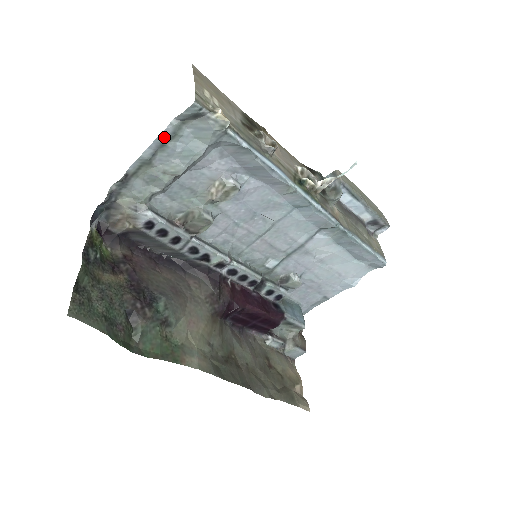
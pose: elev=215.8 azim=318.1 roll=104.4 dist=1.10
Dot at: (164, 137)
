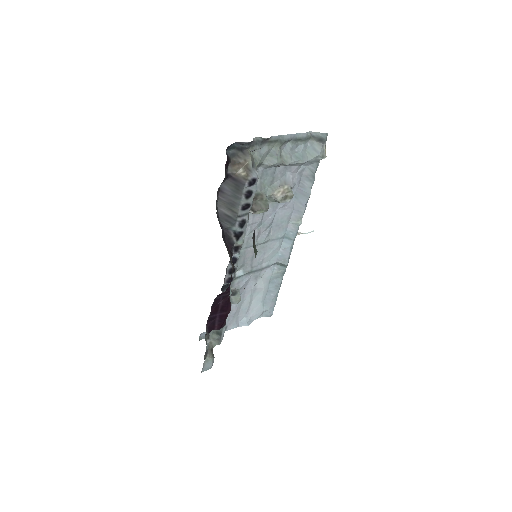
Dot at: (300, 136)
